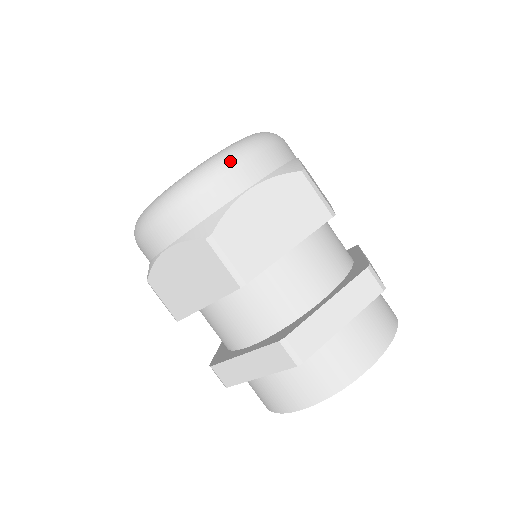
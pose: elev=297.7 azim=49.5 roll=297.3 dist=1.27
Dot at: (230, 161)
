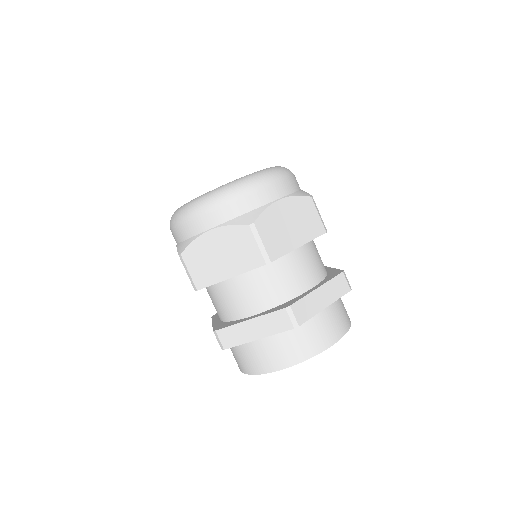
Dot at: (270, 178)
